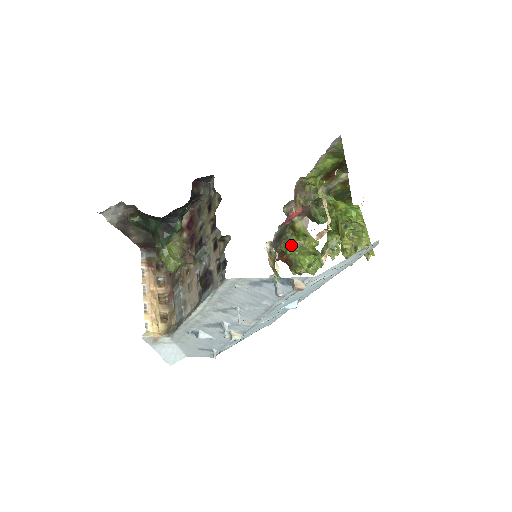
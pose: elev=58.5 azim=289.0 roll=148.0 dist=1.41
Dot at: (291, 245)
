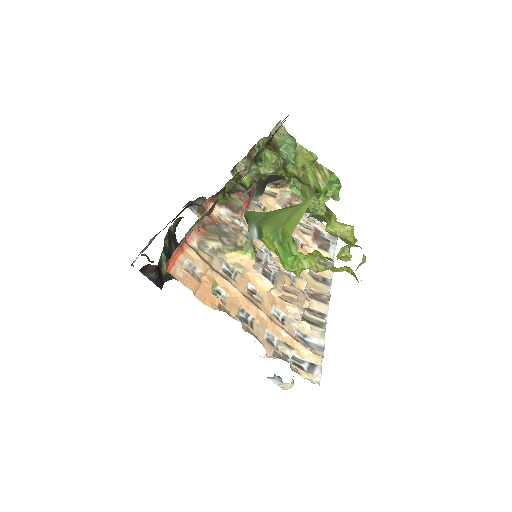
Dot at: (287, 177)
